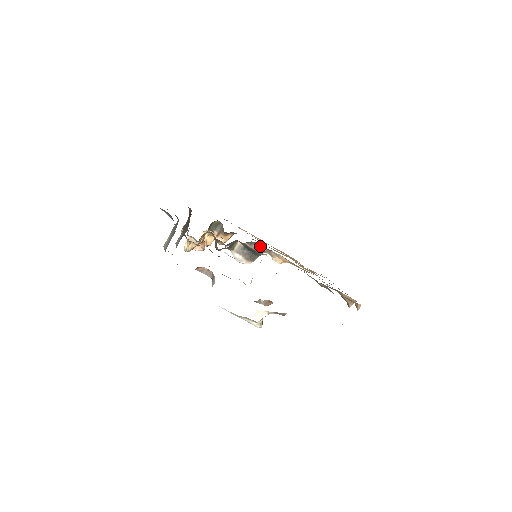
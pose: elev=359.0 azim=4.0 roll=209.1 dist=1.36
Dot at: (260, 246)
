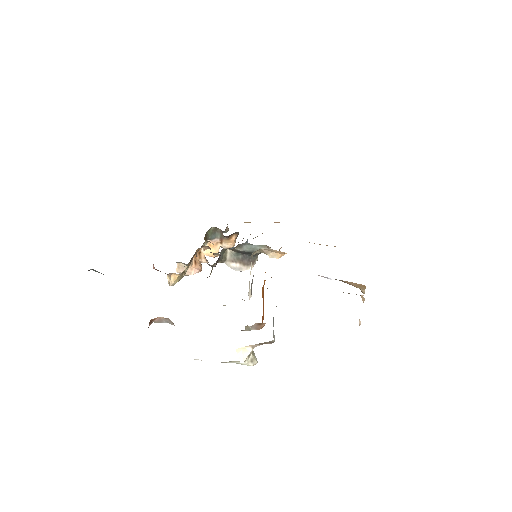
Dot at: (252, 245)
